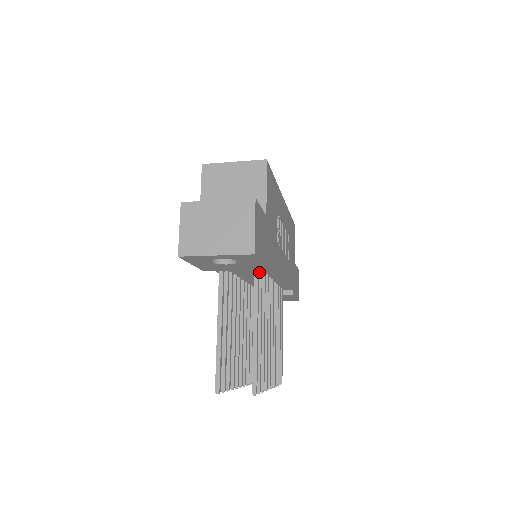
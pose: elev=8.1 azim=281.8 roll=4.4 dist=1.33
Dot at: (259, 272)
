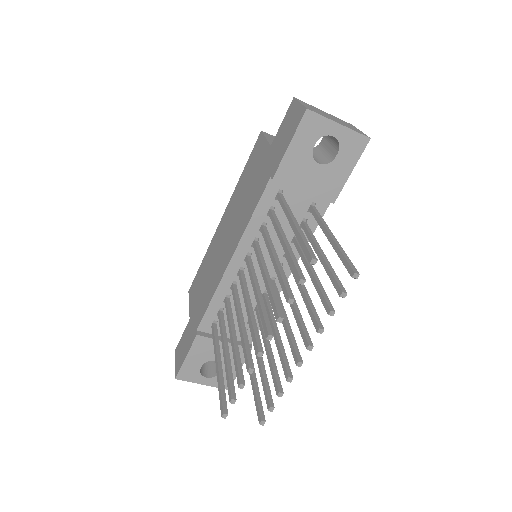
Dot at: (305, 223)
